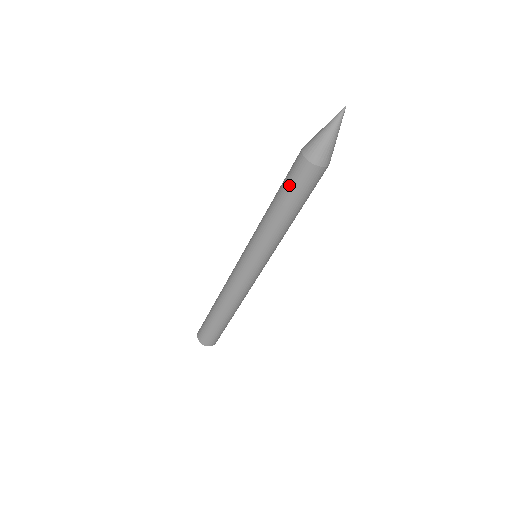
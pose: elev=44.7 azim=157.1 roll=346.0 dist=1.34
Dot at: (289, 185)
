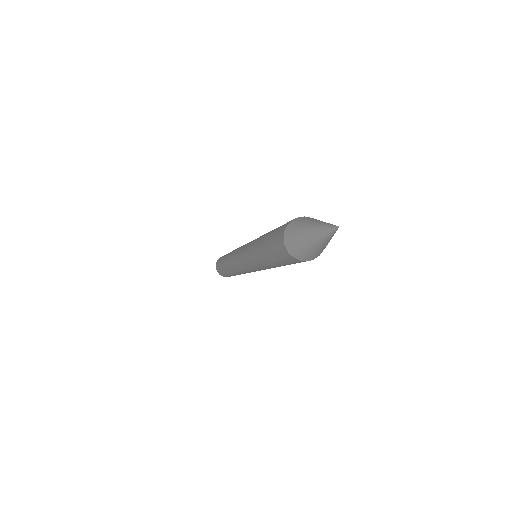
Dot at: (271, 239)
